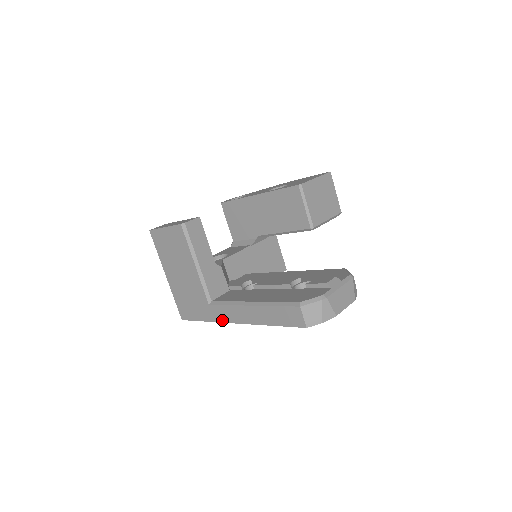
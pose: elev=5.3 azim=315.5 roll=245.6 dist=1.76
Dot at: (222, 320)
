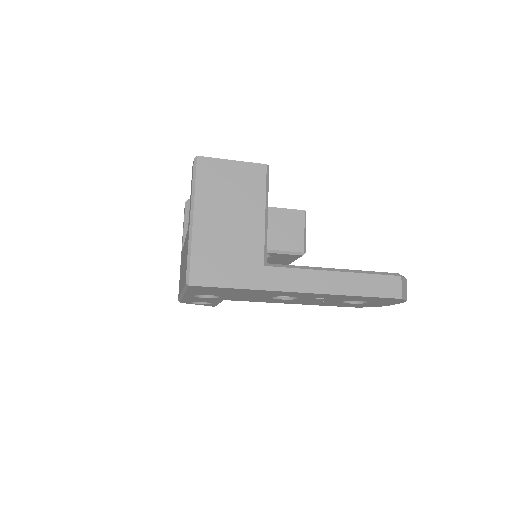
Dot at: (279, 287)
